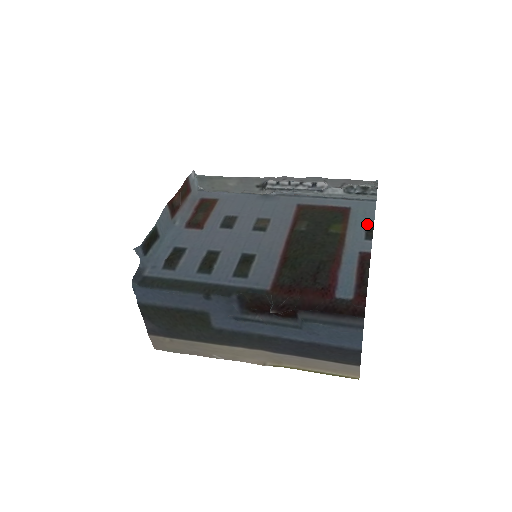
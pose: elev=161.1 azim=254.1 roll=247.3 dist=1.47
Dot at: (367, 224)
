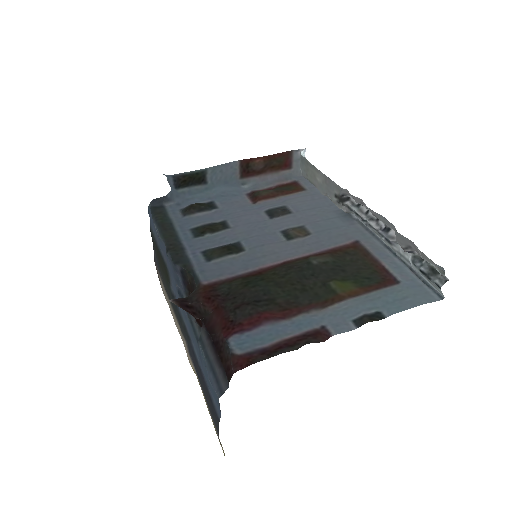
Dot at: (383, 310)
